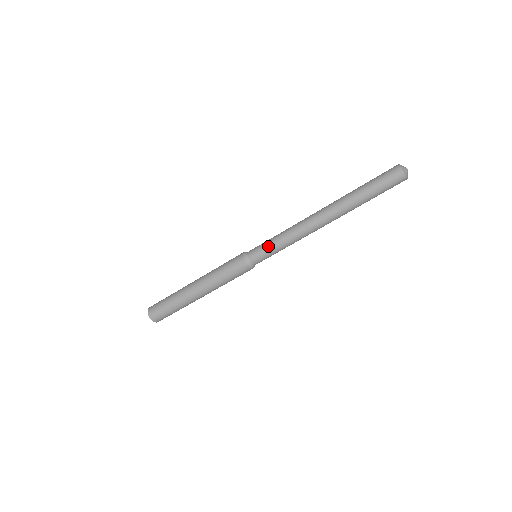
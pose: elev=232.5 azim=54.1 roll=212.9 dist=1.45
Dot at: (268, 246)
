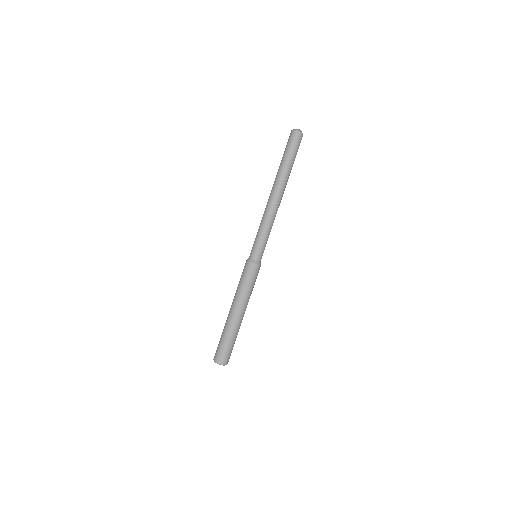
Dot at: (255, 240)
